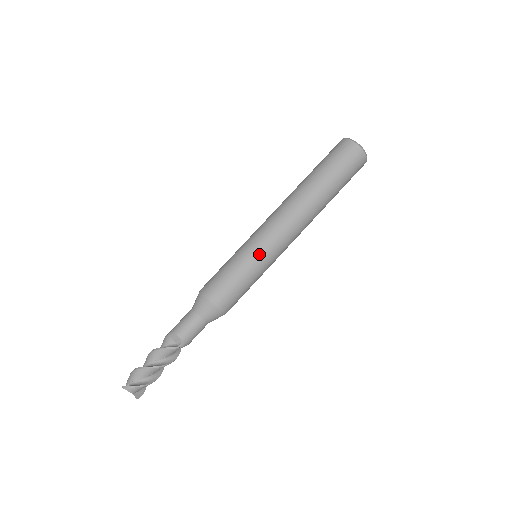
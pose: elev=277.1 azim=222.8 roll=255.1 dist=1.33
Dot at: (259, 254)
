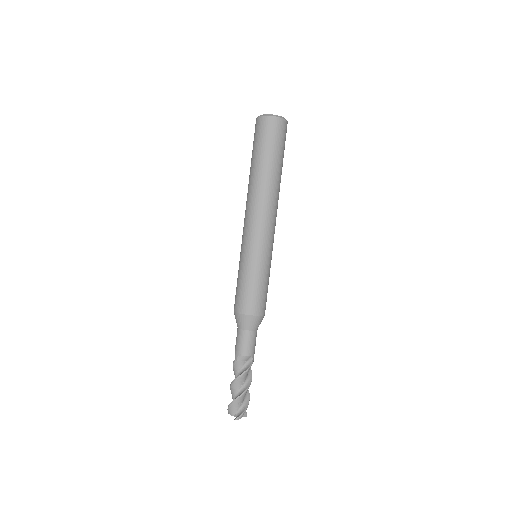
Dot at: (266, 256)
